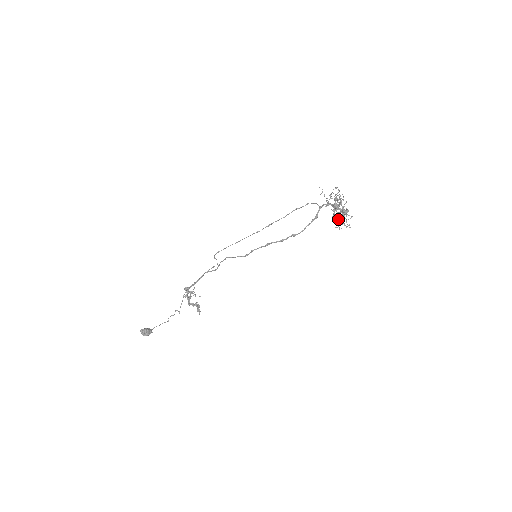
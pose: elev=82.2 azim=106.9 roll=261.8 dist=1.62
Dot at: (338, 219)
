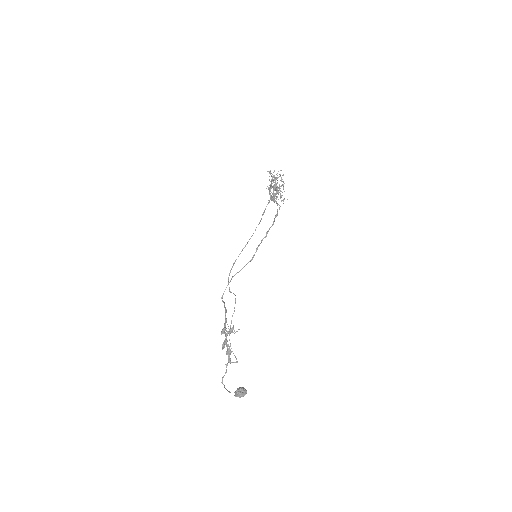
Dot at: occluded
